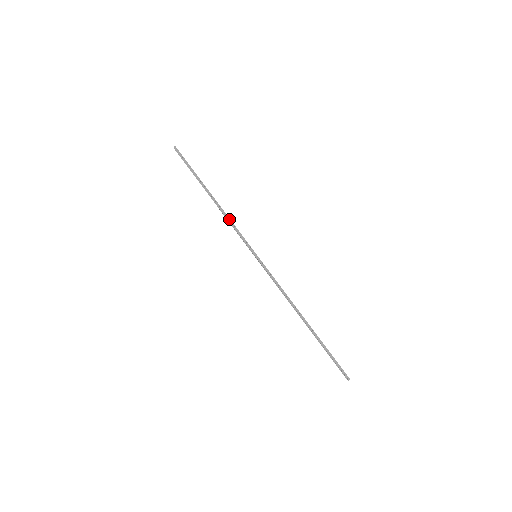
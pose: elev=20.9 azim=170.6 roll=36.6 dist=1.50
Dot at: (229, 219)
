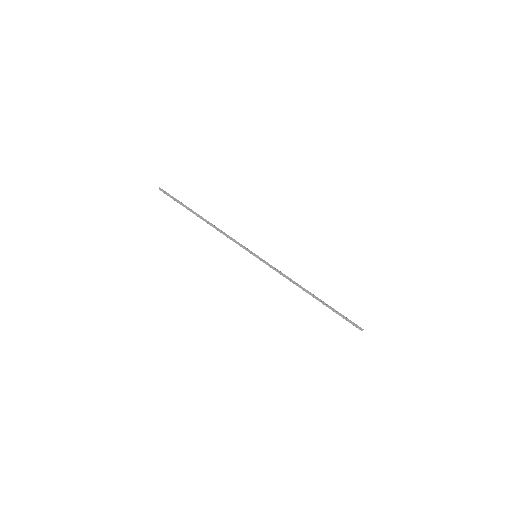
Dot at: (224, 233)
